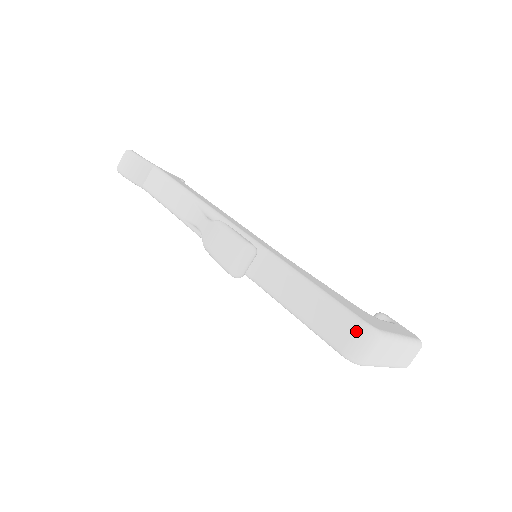
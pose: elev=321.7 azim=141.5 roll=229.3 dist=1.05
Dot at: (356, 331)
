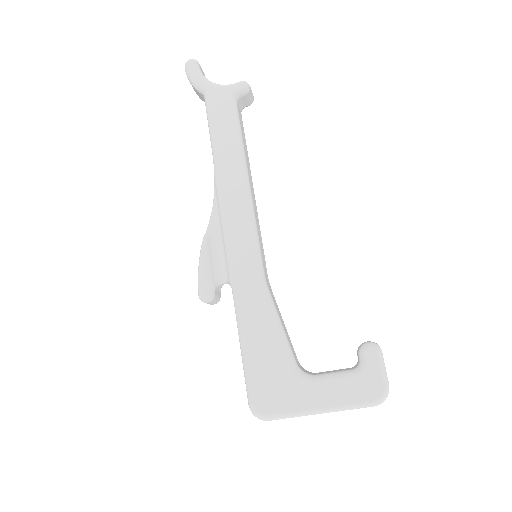
Dot at: (249, 406)
